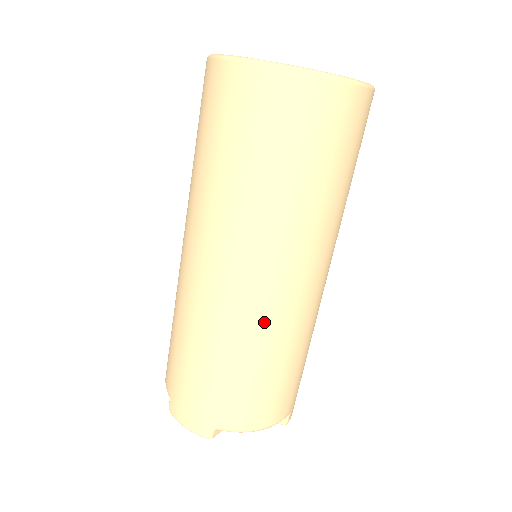
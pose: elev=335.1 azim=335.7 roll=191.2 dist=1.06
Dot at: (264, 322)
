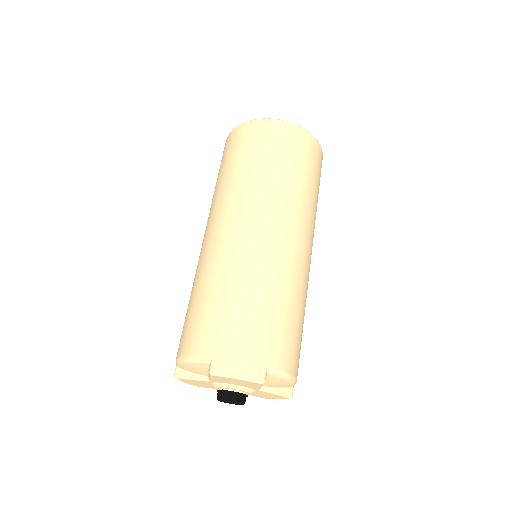
Dot at: (298, 272)
